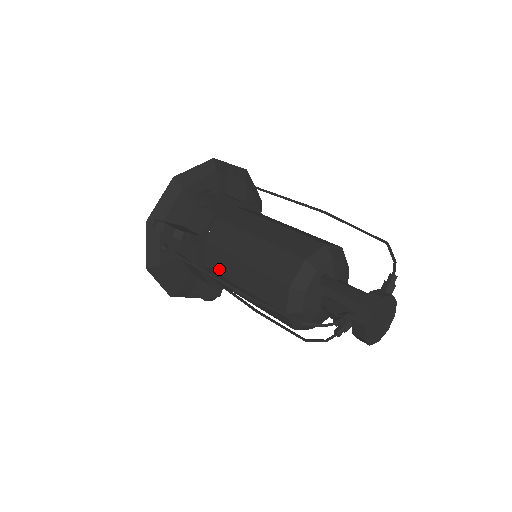
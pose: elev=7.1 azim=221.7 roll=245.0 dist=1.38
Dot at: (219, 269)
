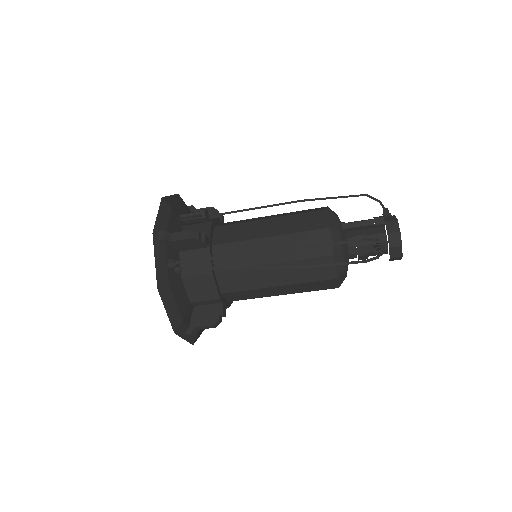
Dot at: (239, 262)
